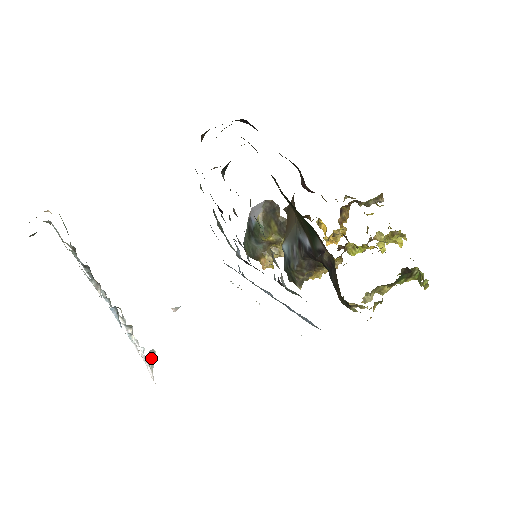
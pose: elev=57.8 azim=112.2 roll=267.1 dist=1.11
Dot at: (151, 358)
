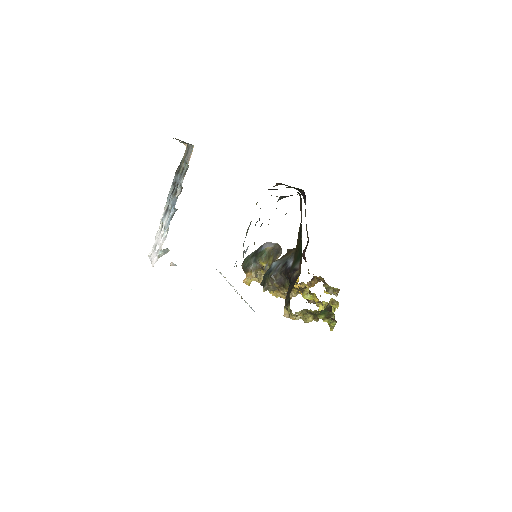
Dot at: (163, 253)
